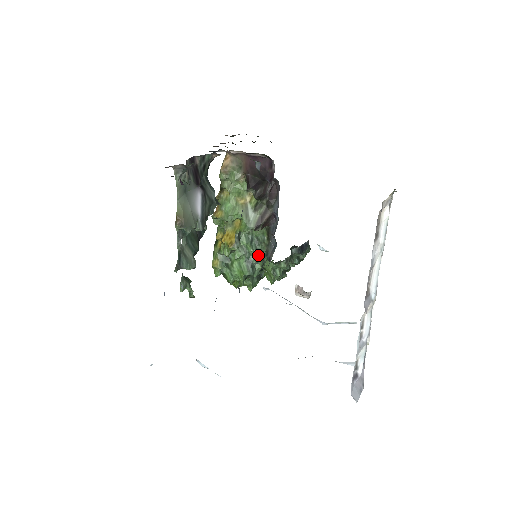
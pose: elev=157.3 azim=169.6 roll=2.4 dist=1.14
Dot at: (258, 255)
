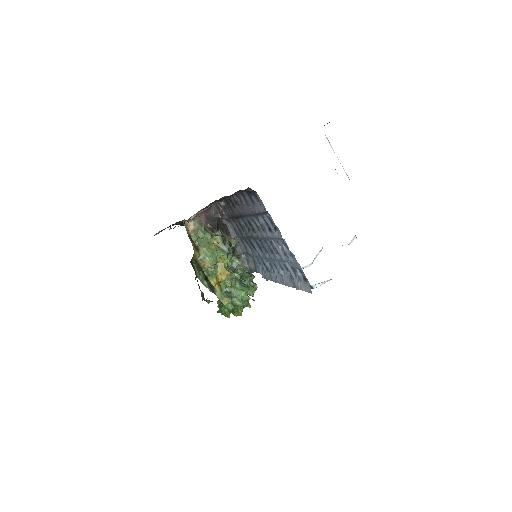
Dot at: (240, 277)
